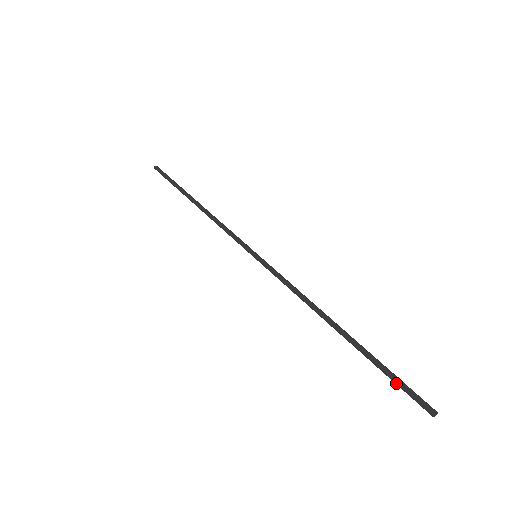
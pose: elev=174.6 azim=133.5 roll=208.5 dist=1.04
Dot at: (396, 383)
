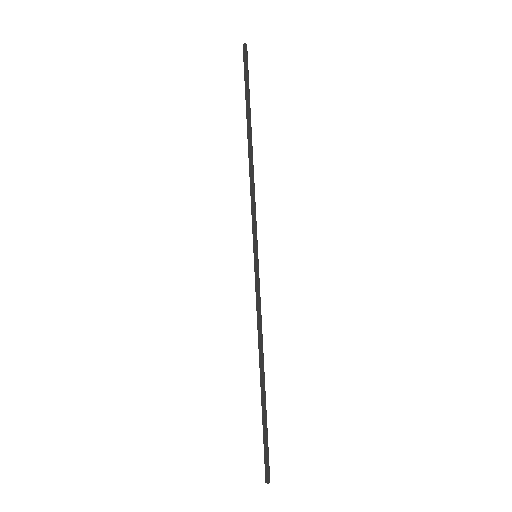
Dot at: occluded
